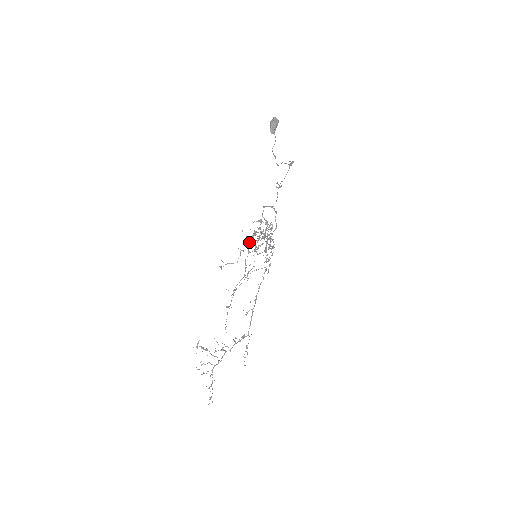
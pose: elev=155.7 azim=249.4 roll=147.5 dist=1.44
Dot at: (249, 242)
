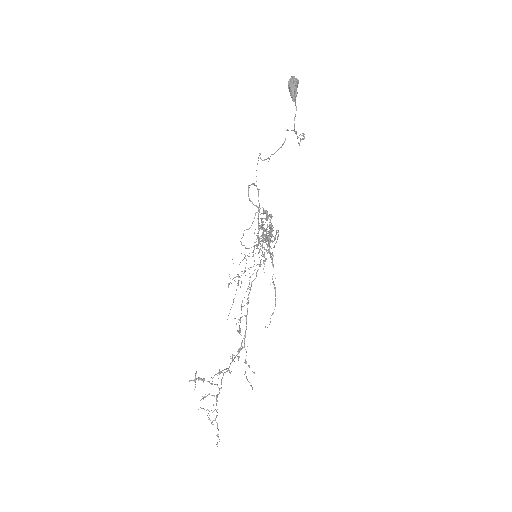
Dot at: occluded
